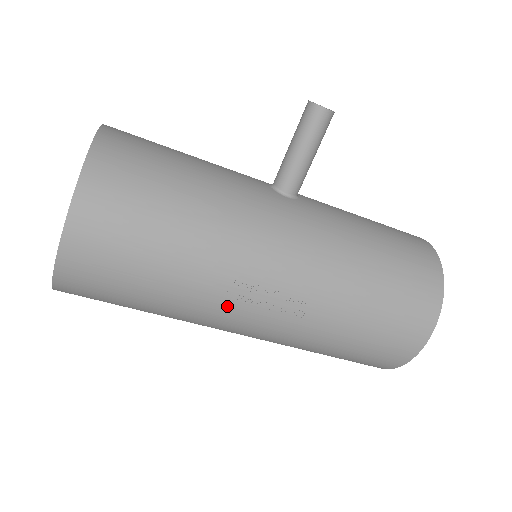
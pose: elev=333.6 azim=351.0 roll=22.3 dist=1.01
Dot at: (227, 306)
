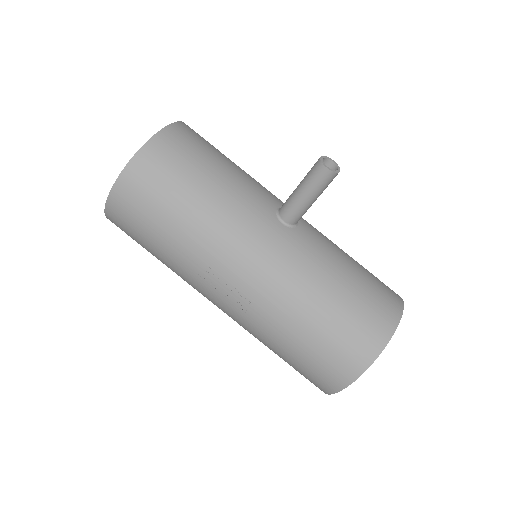
Dot at: (201, 282)
